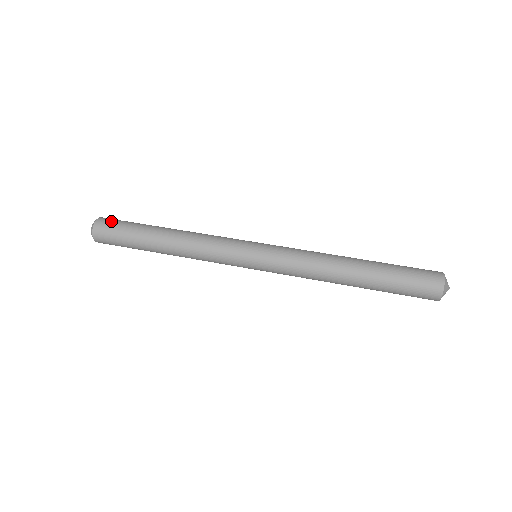
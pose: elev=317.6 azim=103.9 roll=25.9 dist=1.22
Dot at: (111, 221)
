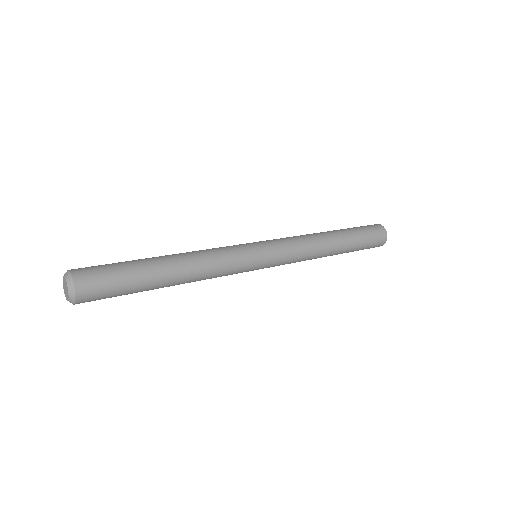
Dot at: (92, 268)
